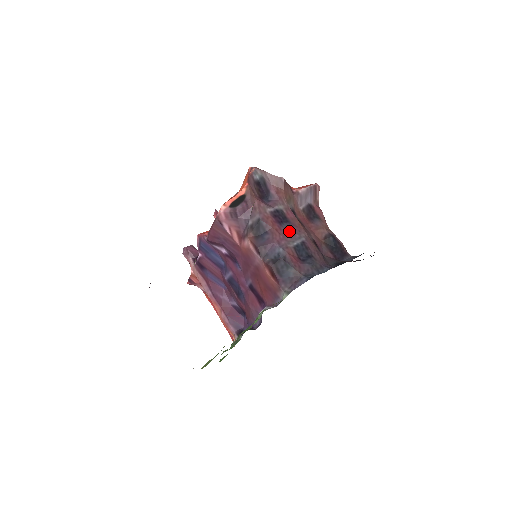
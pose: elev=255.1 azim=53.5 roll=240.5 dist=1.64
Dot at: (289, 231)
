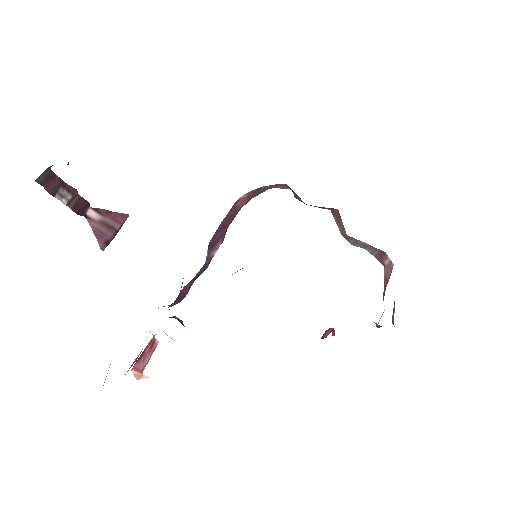
Dot at: occluded
